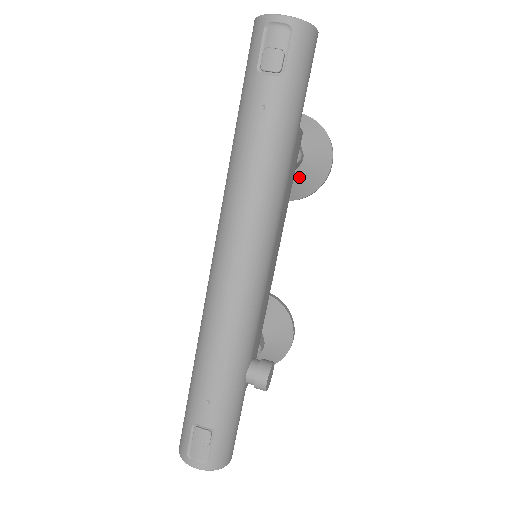
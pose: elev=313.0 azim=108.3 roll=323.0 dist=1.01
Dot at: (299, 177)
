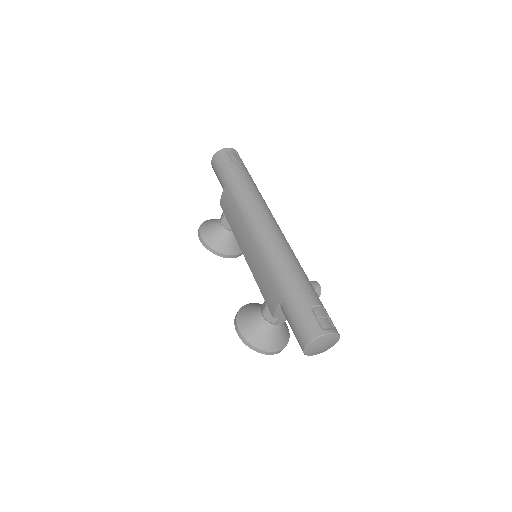
Dot at: occluded
